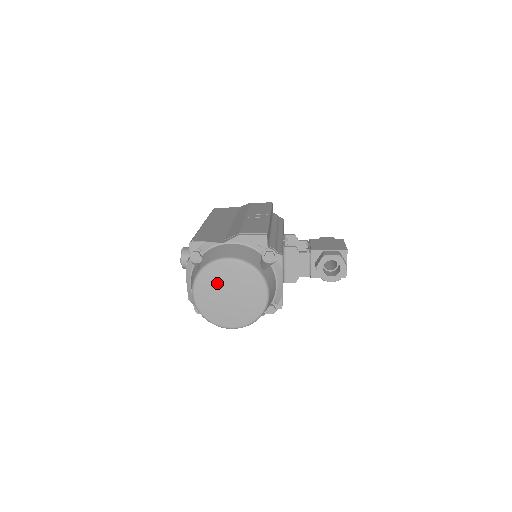
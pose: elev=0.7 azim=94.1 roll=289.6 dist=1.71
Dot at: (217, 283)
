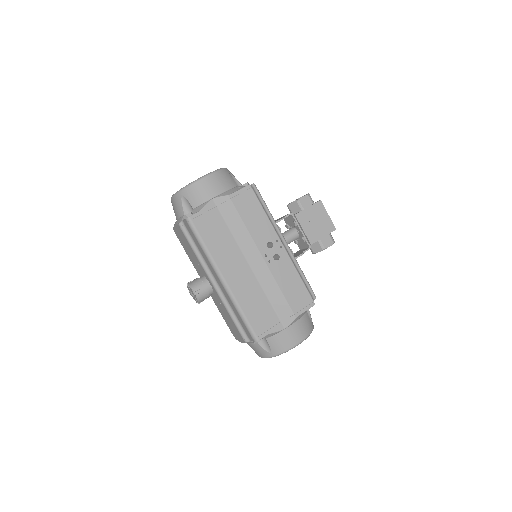
Dot at: occluded
